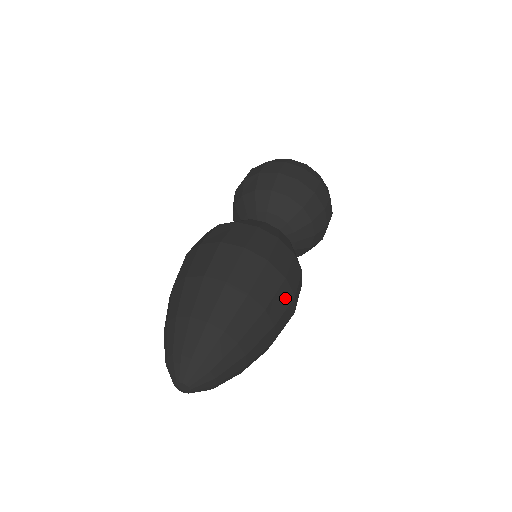
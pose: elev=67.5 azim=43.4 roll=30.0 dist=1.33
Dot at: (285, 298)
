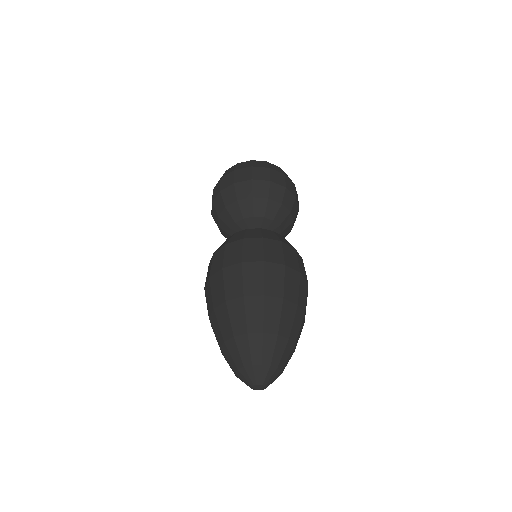
Dot at: (276, 274)
